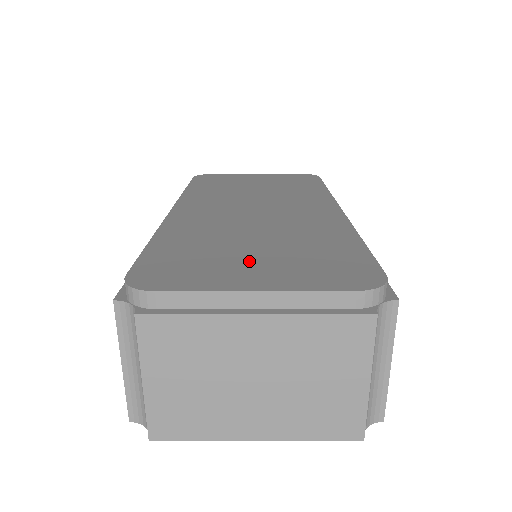
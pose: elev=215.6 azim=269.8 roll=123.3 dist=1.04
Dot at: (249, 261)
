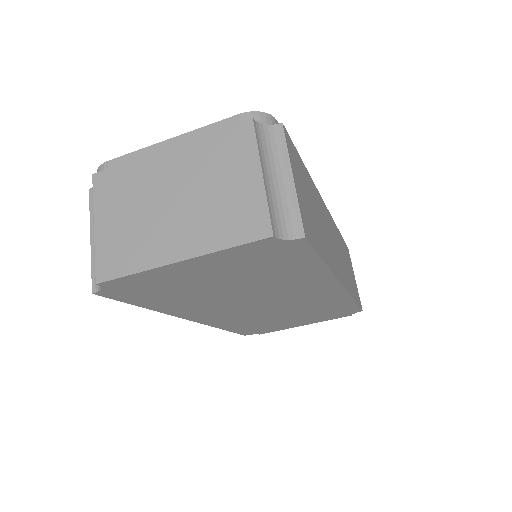
Dot at: occluded
